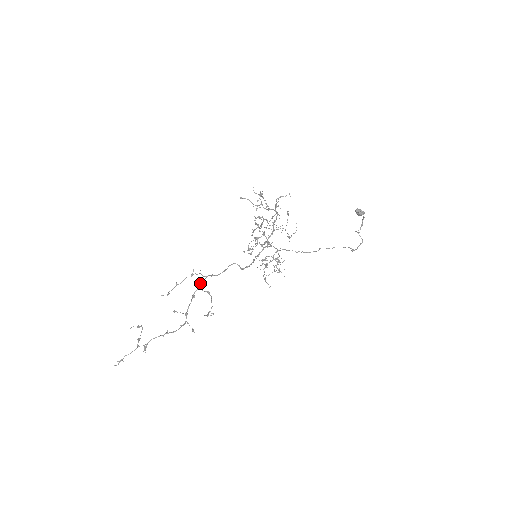
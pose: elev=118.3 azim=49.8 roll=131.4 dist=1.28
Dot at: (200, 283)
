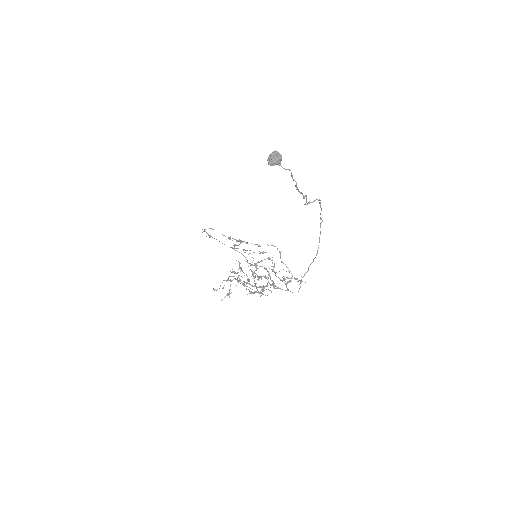
Dot at: occluded
